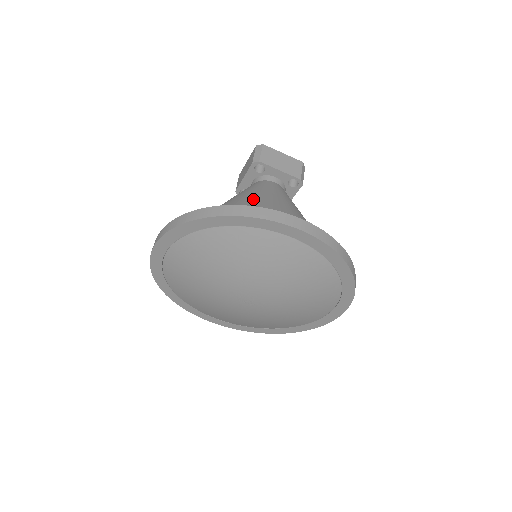
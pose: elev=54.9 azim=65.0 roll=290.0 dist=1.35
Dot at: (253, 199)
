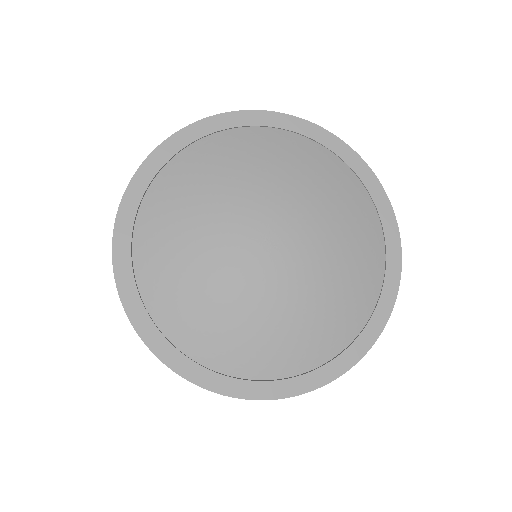
Dot at: occluded
